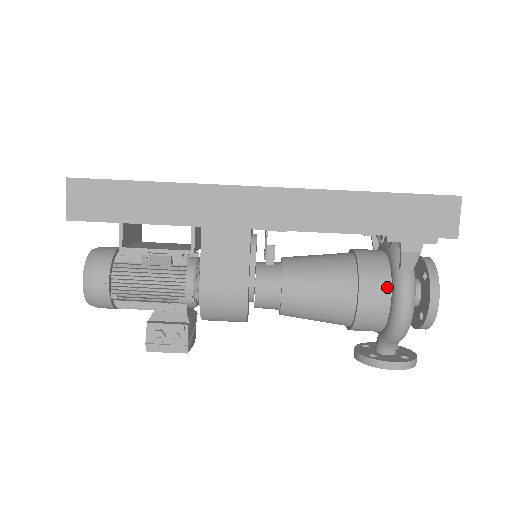
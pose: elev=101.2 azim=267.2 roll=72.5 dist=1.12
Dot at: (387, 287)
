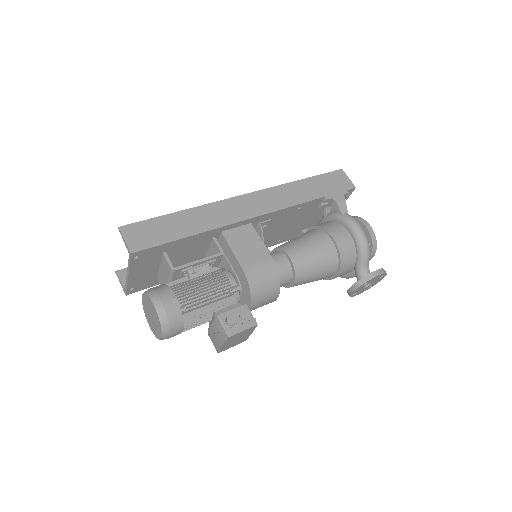
Dot at: (342, 228)
